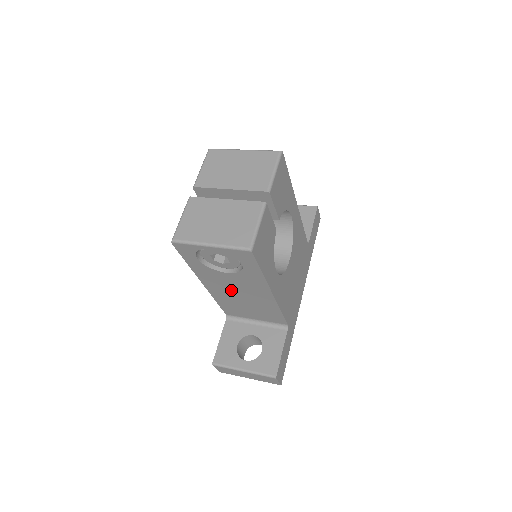
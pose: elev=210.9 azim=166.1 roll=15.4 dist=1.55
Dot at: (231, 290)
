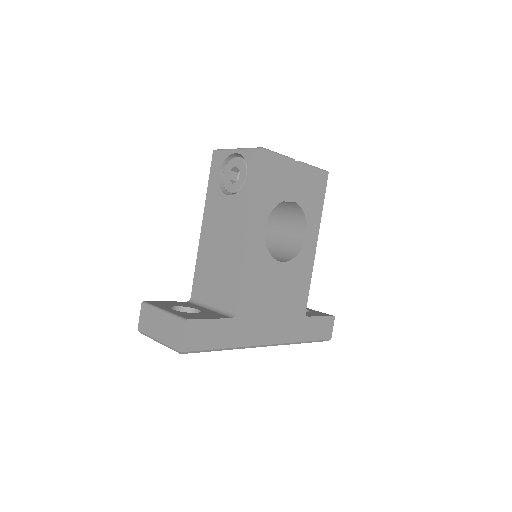
Dot at: (218, 233)
